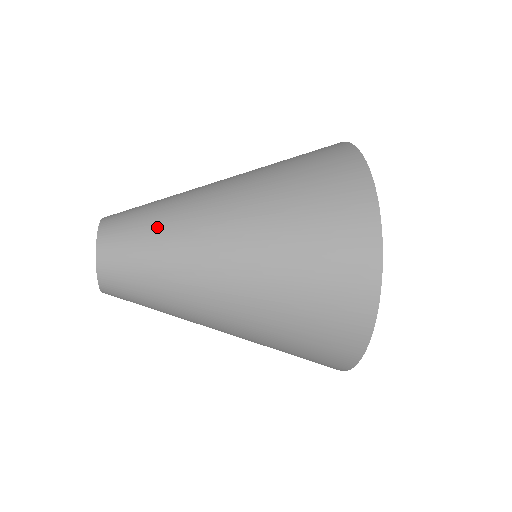
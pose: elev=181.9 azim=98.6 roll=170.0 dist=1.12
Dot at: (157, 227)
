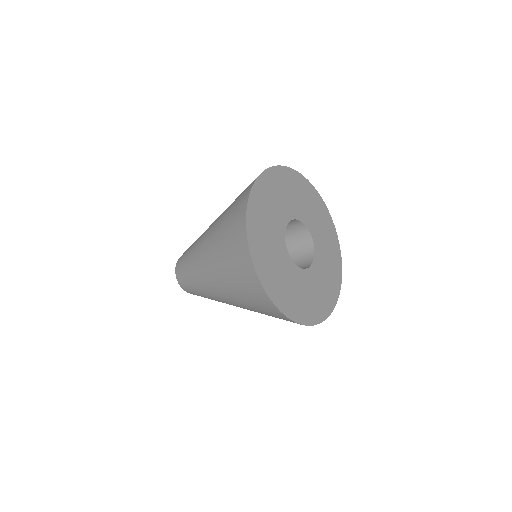
Dot at: (190, 250)
